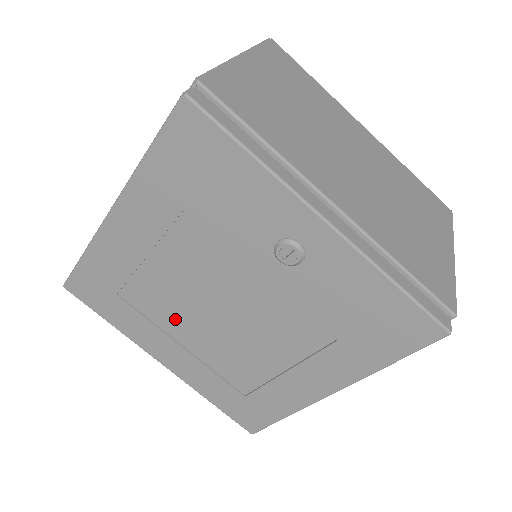
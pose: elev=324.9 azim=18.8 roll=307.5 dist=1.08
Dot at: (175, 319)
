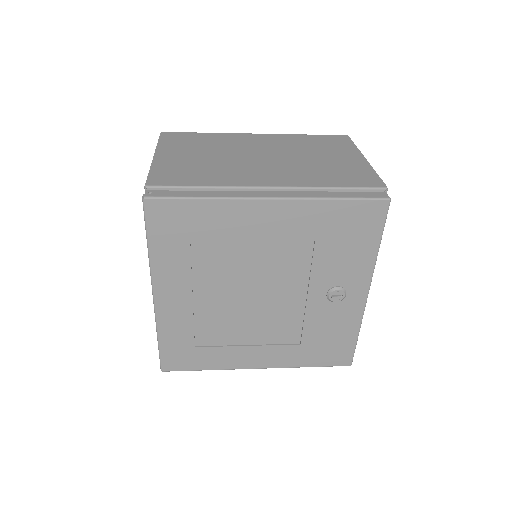
Dot at: (214, 279)
